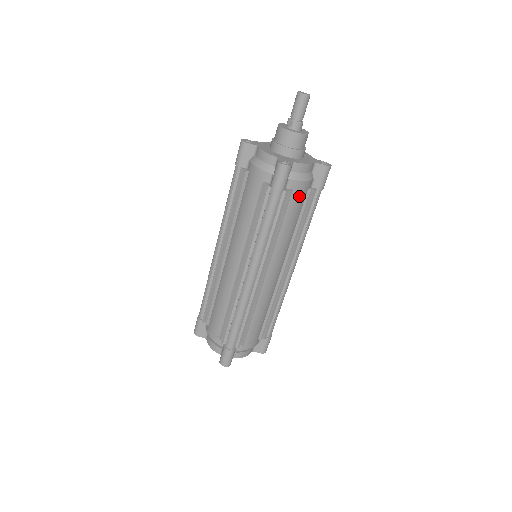
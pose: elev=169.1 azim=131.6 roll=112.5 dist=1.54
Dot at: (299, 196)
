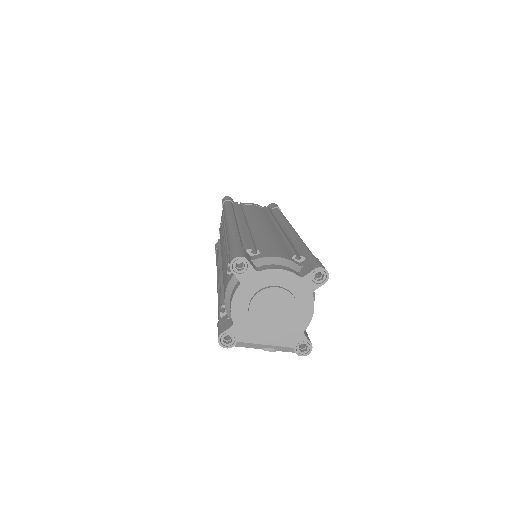
Dot at: (253, 206)
